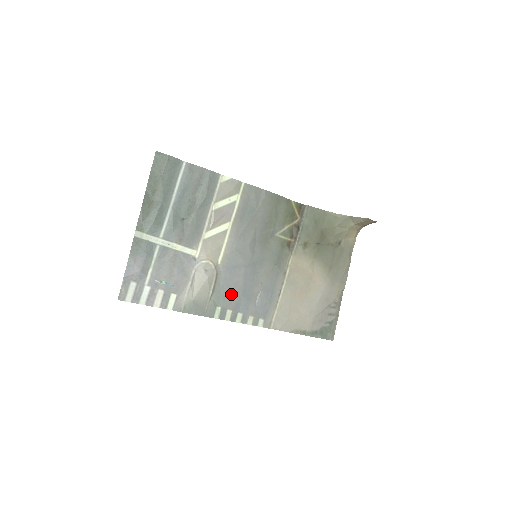
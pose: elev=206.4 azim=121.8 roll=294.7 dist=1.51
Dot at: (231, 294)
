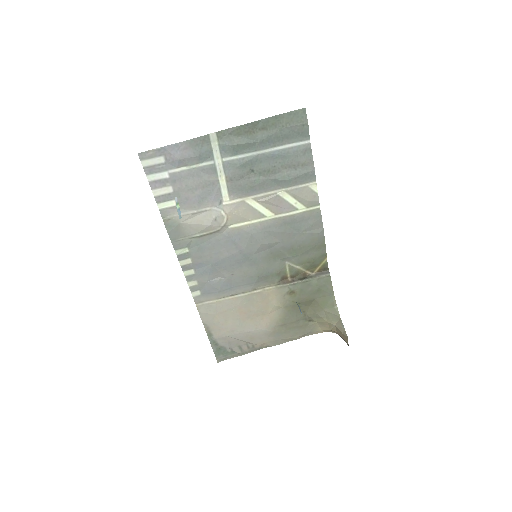
Dot at: (207, 254)
